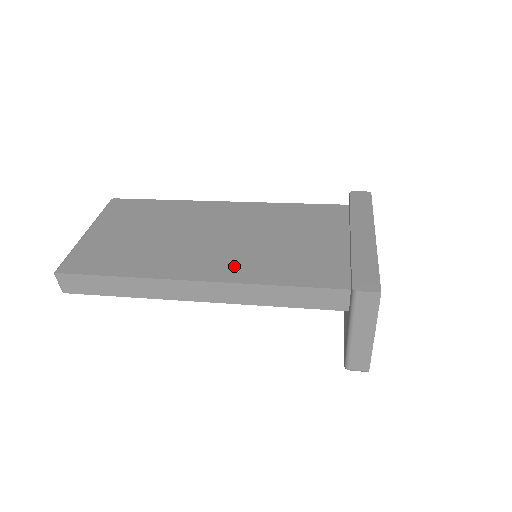
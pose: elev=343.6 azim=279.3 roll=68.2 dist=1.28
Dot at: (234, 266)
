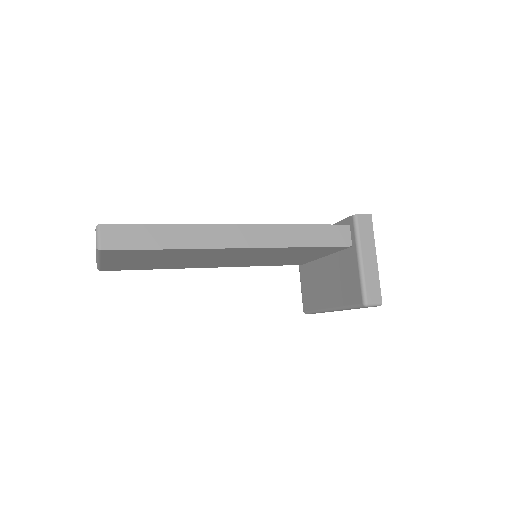
Dot at: occluded
